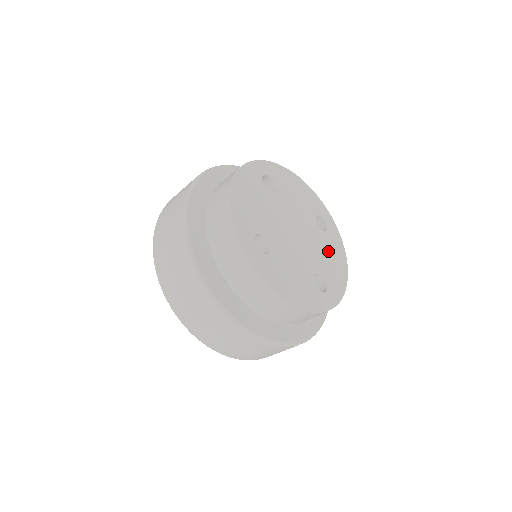
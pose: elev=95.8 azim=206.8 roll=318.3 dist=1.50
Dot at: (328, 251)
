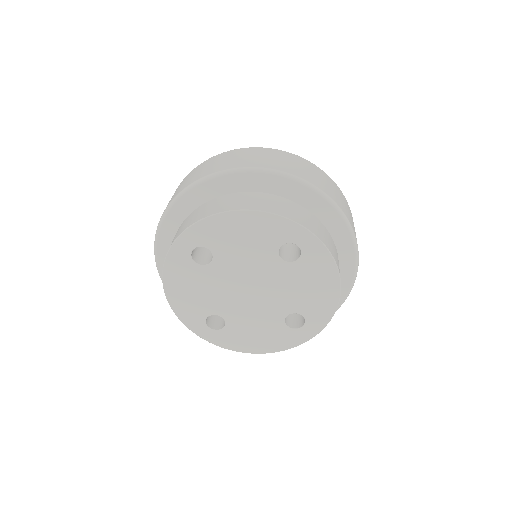
Dot at: (304, 282)
